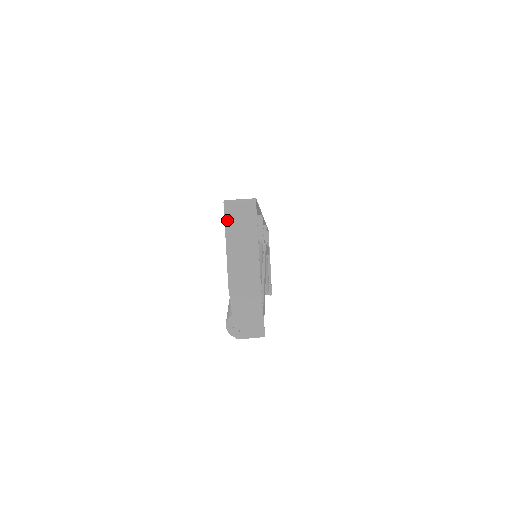
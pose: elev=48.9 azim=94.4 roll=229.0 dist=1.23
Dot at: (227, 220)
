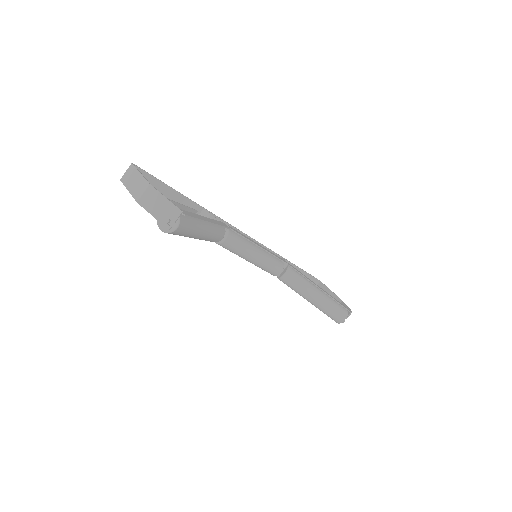
Dot at: (124, 183)
